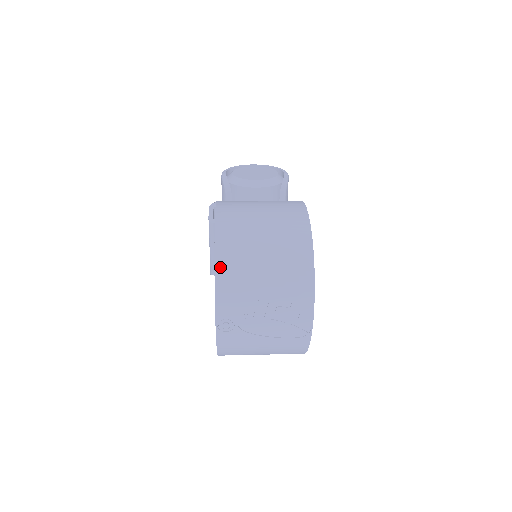
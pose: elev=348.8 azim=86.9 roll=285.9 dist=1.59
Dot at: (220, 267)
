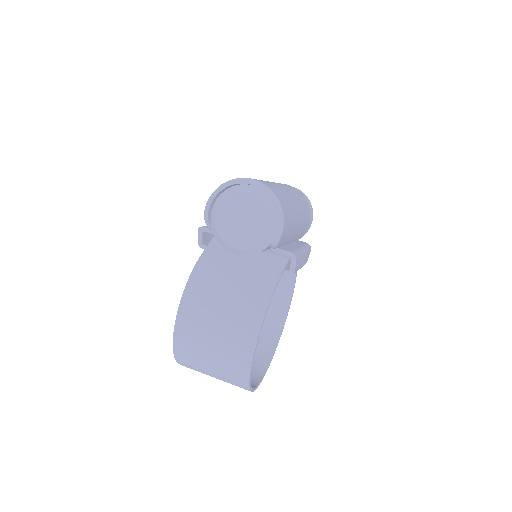
Dot at: (181, 364)
